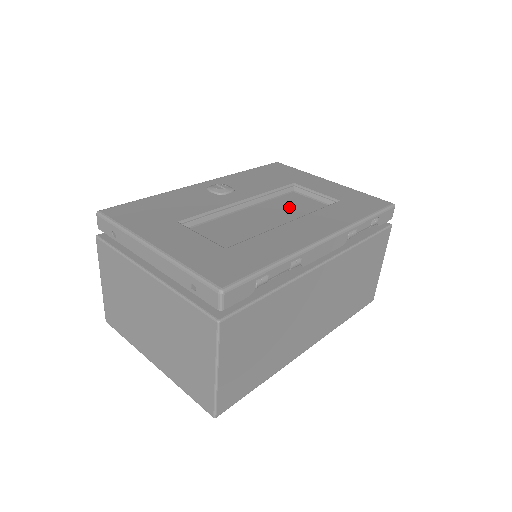
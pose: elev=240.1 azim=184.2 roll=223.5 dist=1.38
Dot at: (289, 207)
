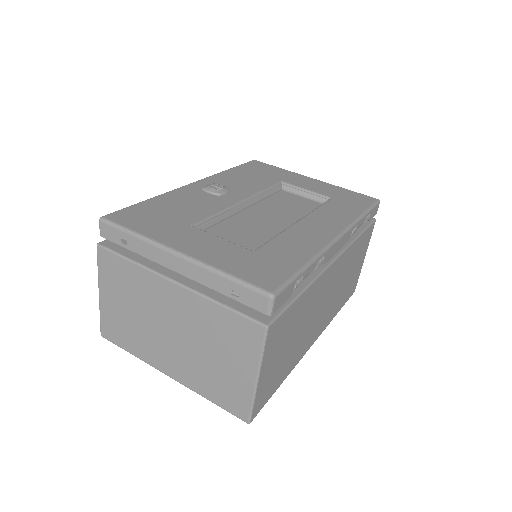
Dot at: (286, 206)
